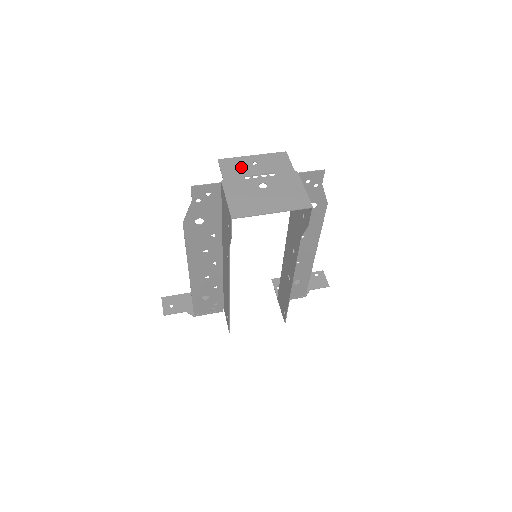
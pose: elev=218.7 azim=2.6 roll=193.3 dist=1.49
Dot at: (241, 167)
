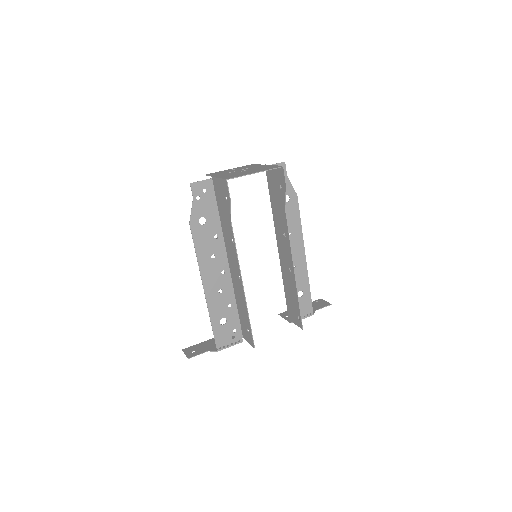
Dot at: (224, 172)
